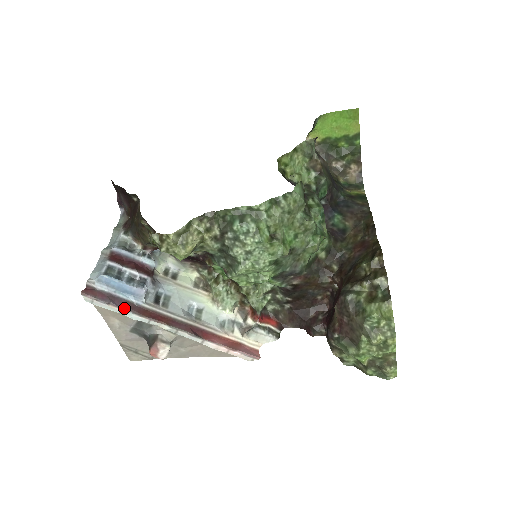
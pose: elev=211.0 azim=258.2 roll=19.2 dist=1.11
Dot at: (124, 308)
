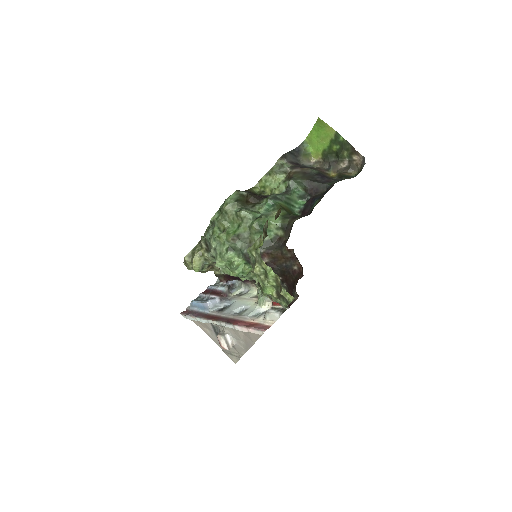
Dot at: (197, 316)
